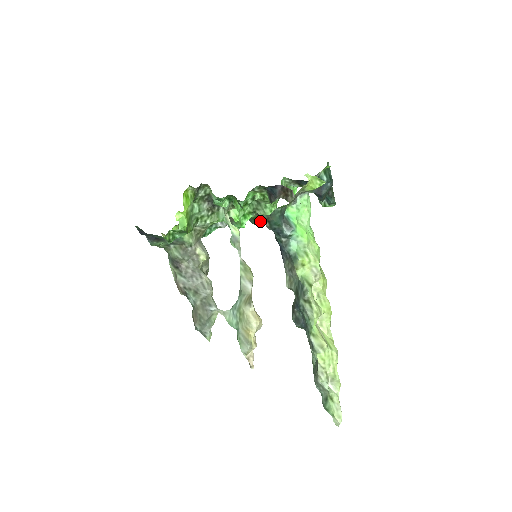
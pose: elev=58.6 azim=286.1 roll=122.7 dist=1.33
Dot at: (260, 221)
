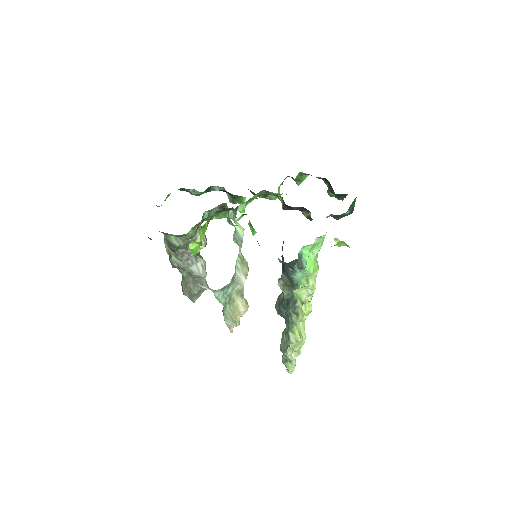
Dot at: occluded
